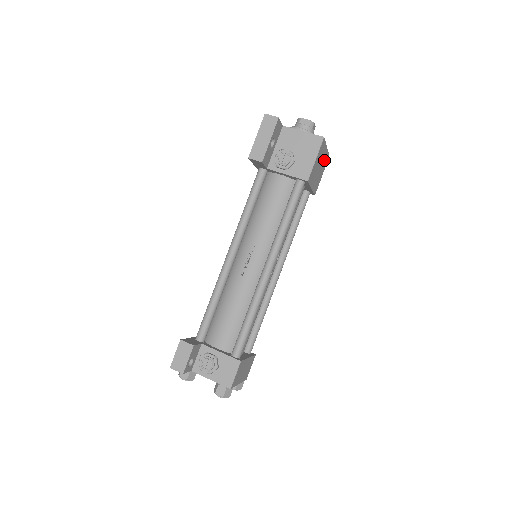
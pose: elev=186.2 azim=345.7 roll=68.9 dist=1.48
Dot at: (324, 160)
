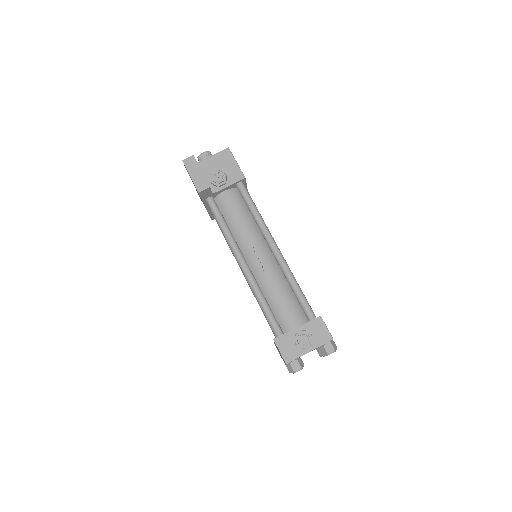
Dot at: occluded
